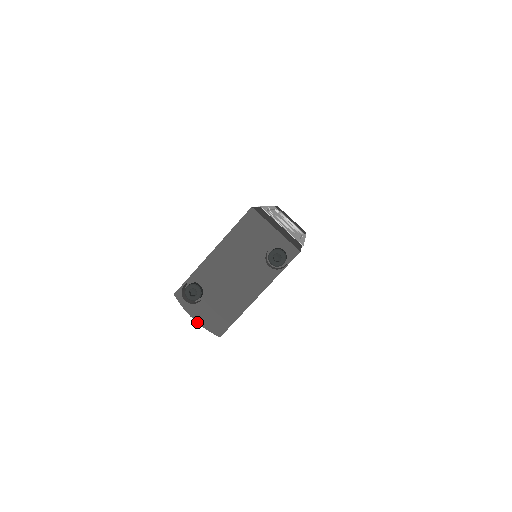
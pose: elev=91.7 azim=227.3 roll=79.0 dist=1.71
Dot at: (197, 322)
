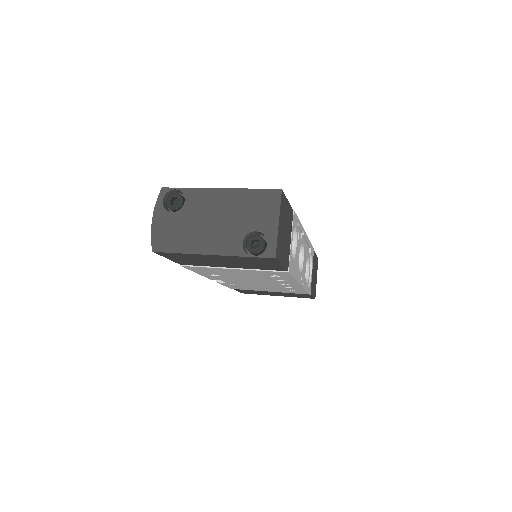
Dot at: (152, 223)
